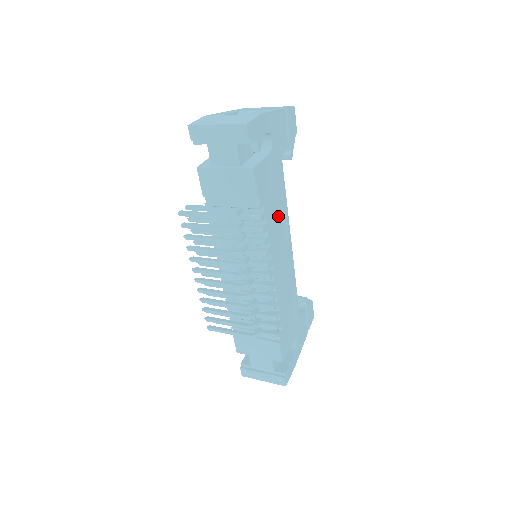
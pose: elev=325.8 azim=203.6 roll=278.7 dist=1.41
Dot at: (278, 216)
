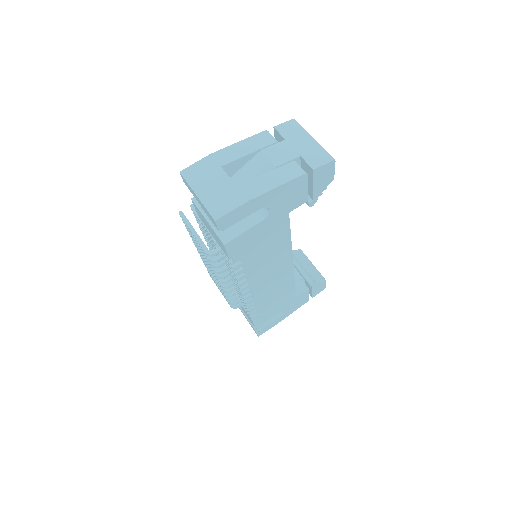
Dot at: (270, 255)
